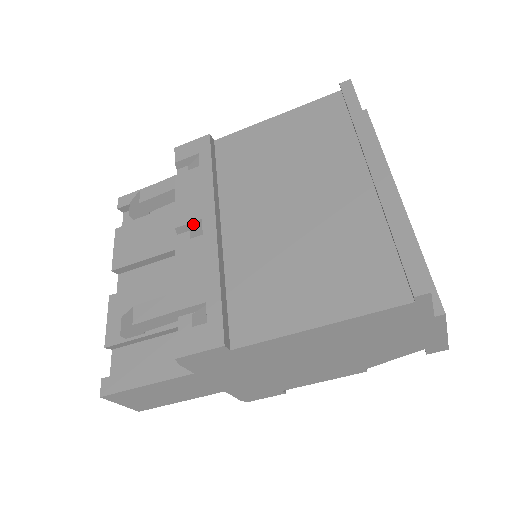
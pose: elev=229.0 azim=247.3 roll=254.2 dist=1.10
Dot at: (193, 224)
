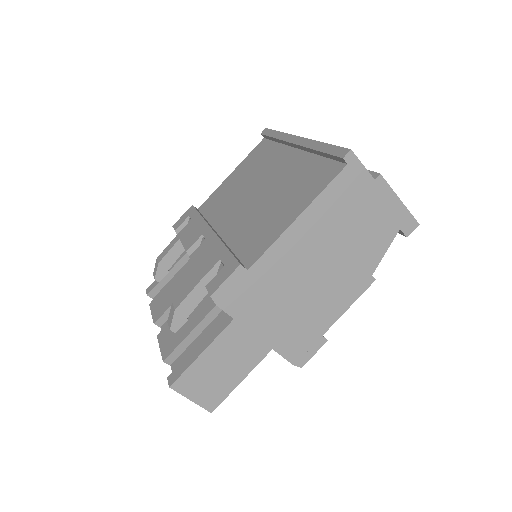
Dot at: (198, 243)
